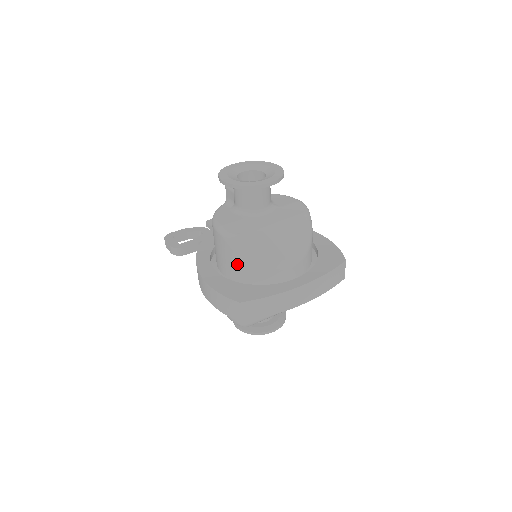
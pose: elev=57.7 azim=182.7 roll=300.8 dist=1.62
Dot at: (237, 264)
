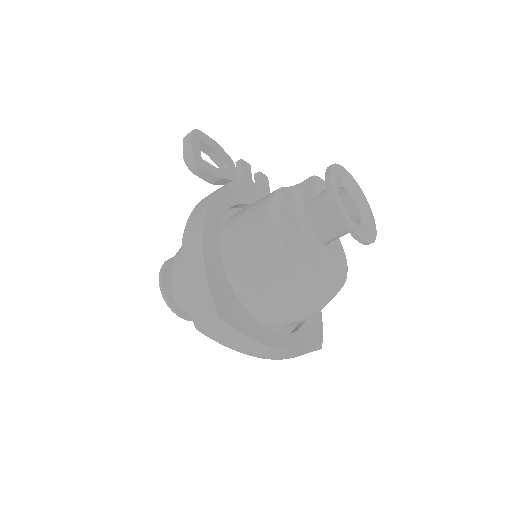
Dot at: (251, 271)
